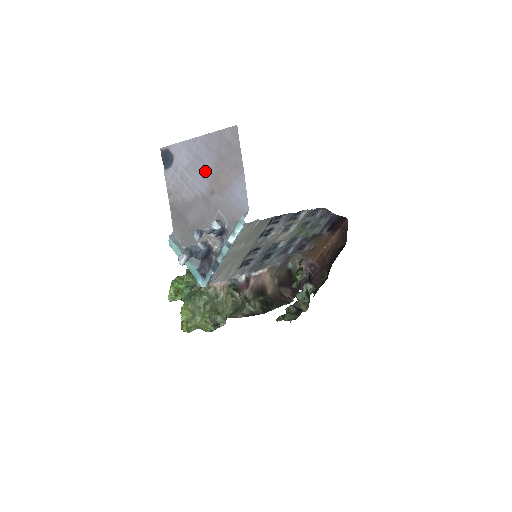
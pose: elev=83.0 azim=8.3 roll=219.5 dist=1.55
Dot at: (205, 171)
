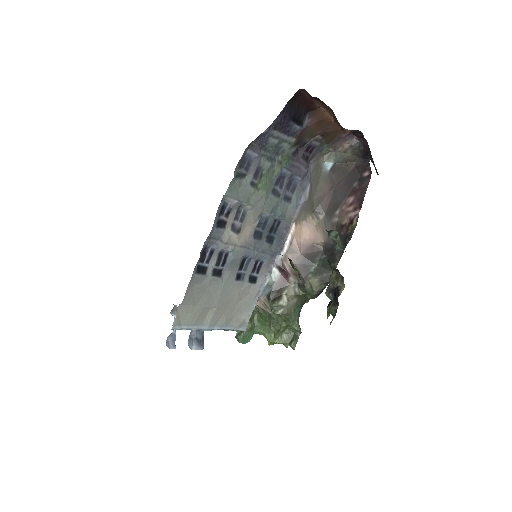
Dot at: occluded
